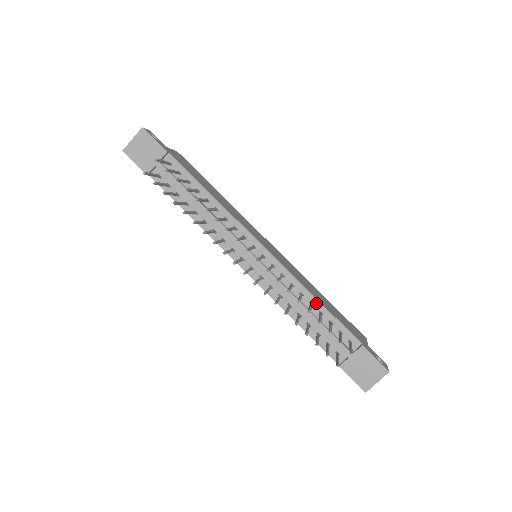
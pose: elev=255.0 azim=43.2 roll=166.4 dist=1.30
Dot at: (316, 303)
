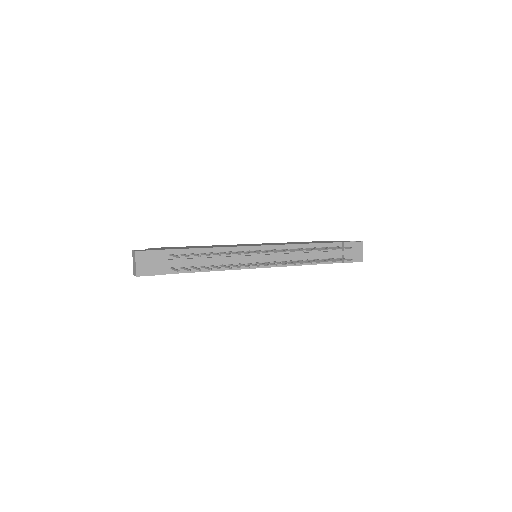
Dot at: (308, 246)
